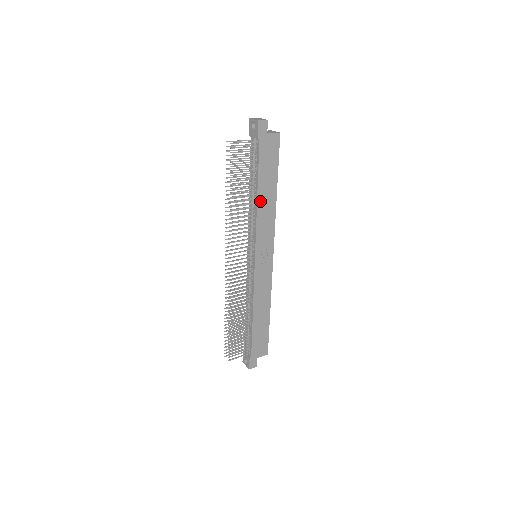
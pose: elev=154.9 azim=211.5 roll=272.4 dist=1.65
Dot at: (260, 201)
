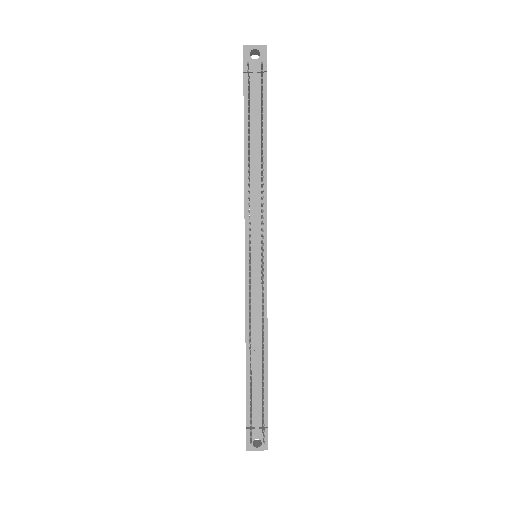
Dot at: (266, 165)
